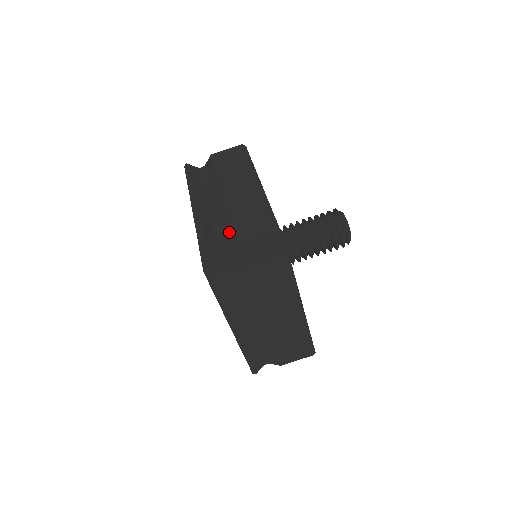
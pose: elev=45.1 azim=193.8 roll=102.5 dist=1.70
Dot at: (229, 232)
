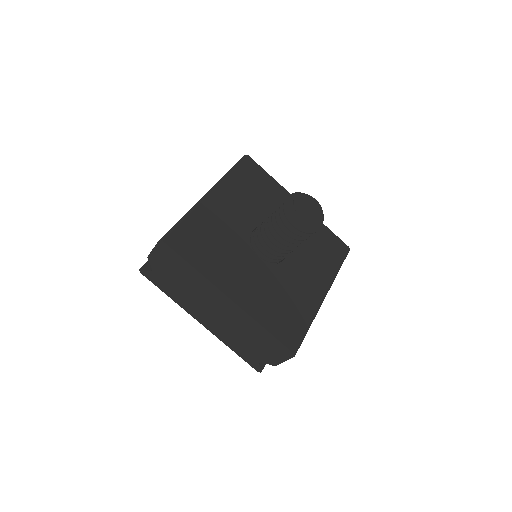
Dot at: occluded
